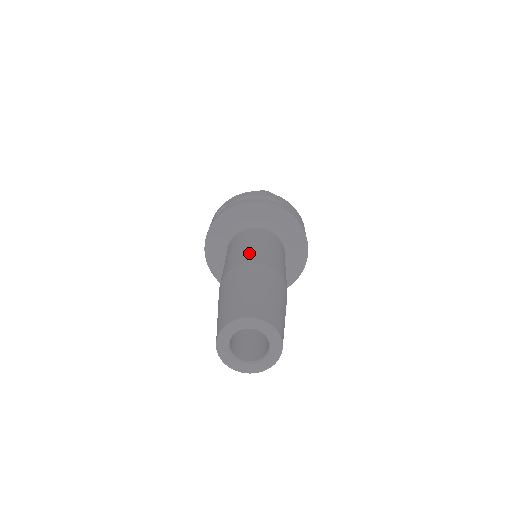
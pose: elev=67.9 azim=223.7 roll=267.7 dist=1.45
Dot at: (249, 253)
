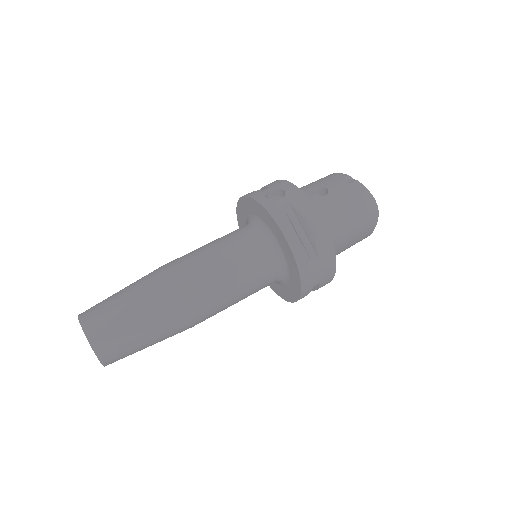
Dot at: (199, 278)
